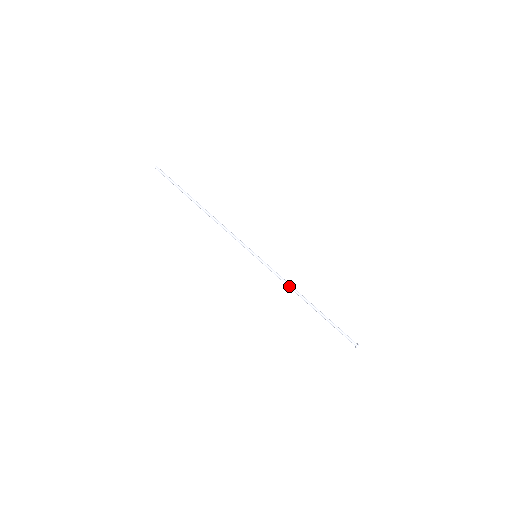
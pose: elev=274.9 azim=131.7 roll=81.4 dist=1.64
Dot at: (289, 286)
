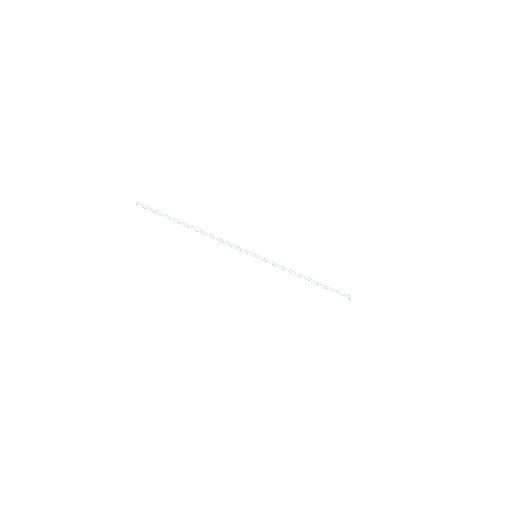
Dot at: occluded
